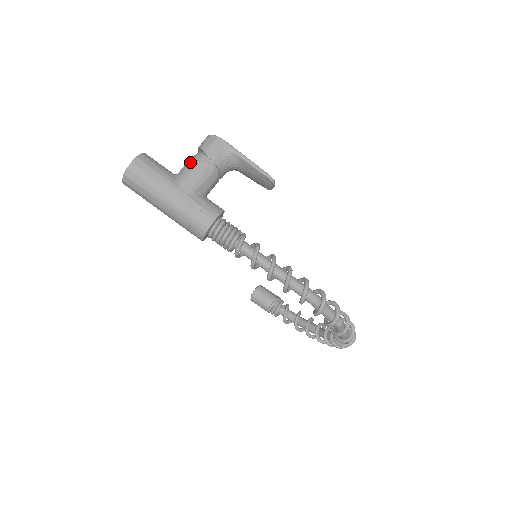
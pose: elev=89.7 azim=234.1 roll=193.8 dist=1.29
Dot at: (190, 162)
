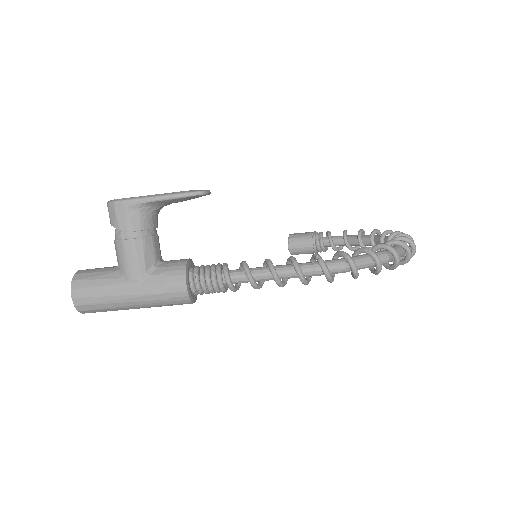
Dot at: (116, 248)
